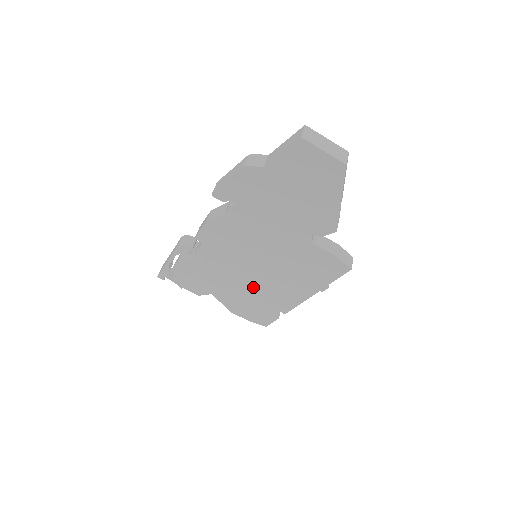
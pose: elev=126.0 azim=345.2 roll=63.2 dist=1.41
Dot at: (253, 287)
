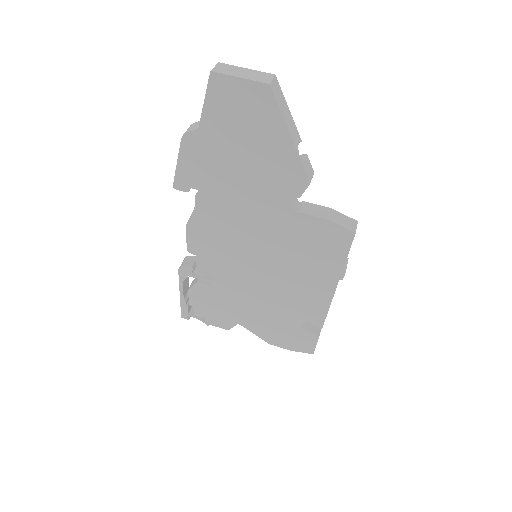
Dot at: (271, 299)
